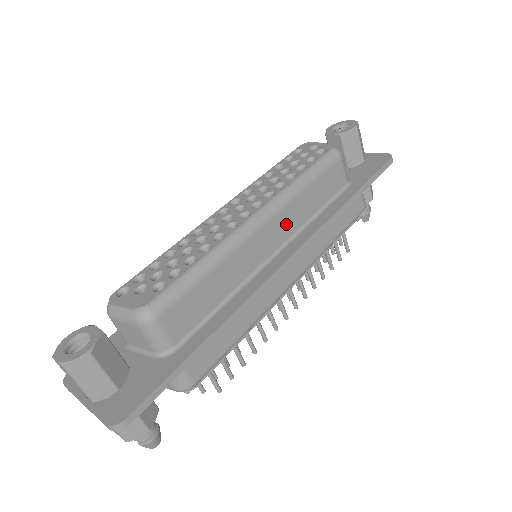
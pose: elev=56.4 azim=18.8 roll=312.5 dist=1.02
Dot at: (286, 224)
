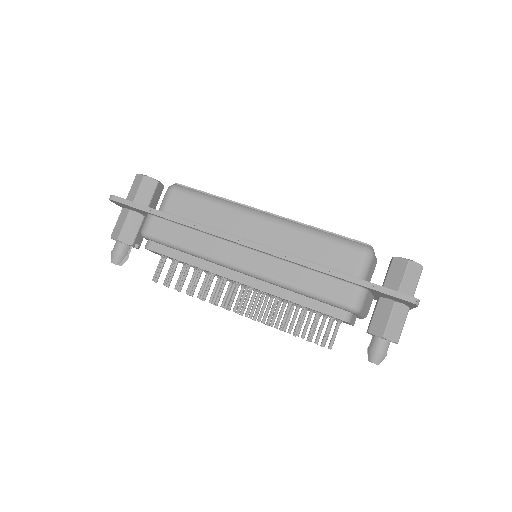
Dot at: (278, 238)
